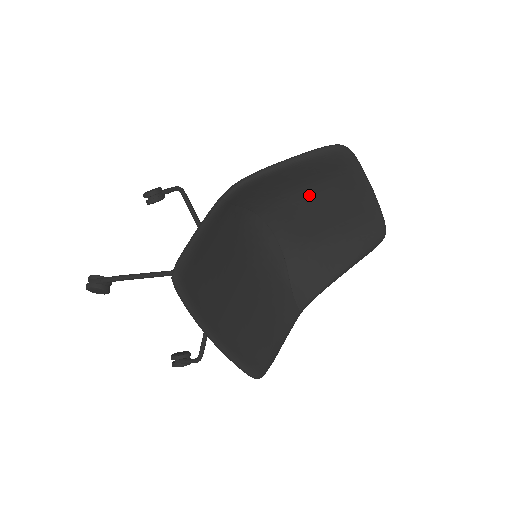
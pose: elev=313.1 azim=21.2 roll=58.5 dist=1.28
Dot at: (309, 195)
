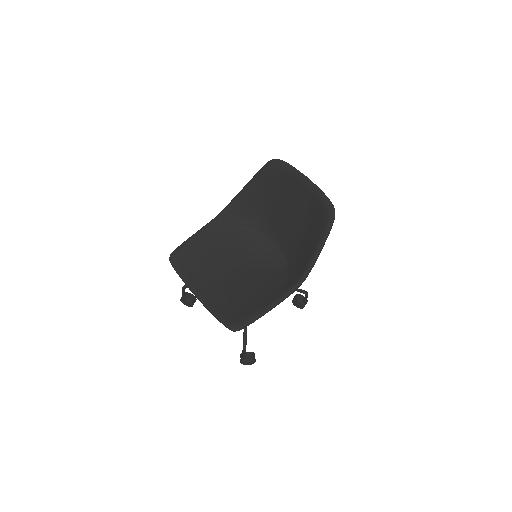
Dot at: (277, 202)
